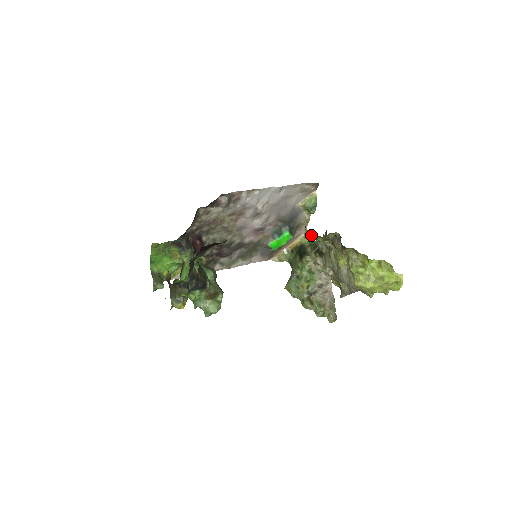
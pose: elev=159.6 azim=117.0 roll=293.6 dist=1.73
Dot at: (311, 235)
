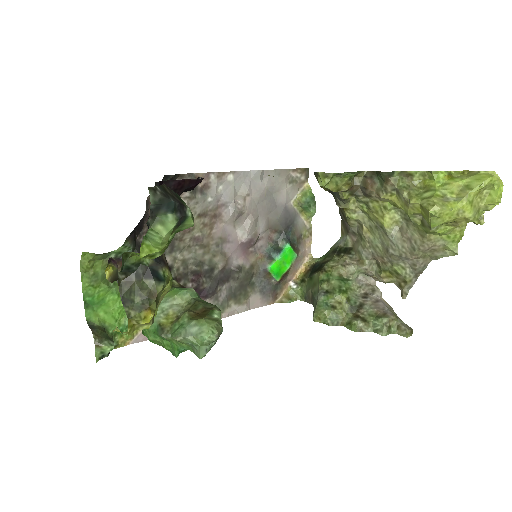
Dot at: (330, 182)
